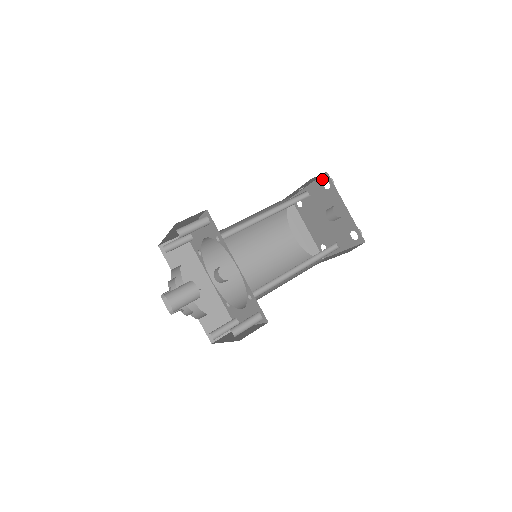
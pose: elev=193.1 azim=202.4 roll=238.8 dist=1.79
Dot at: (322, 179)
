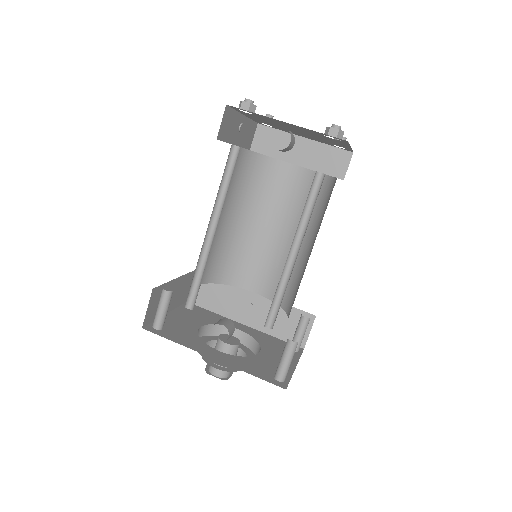
Dot at: occluded
